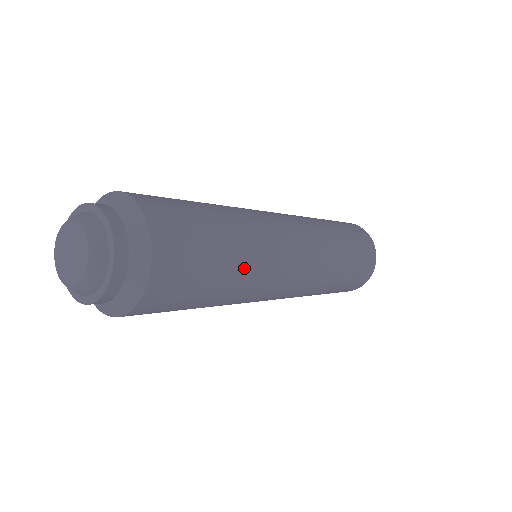
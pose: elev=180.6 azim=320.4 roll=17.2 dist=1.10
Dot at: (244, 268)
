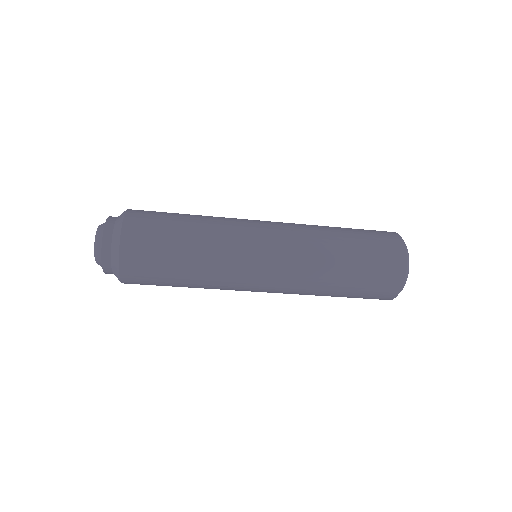
Dot at: (202, 262)
